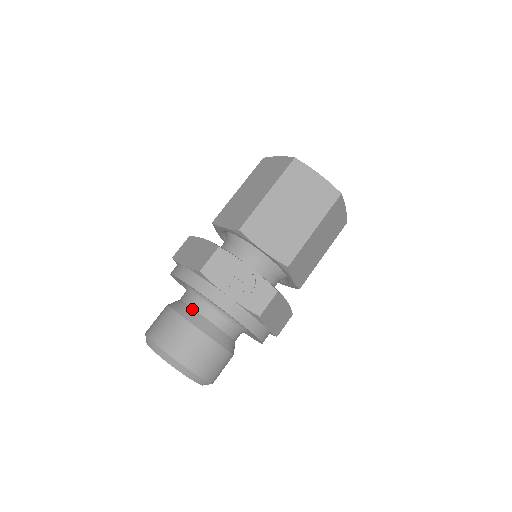
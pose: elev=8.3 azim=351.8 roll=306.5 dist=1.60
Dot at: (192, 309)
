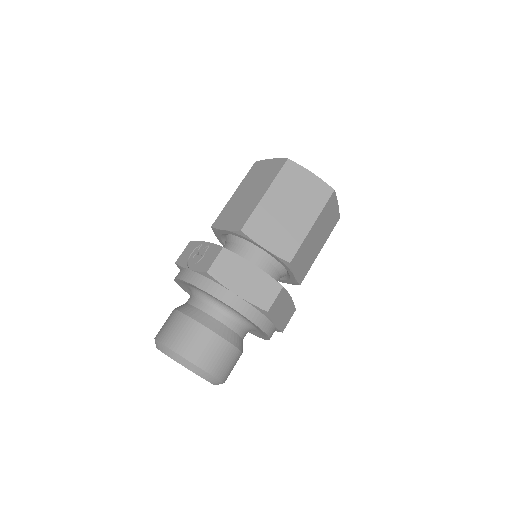
Dot at: occluded
